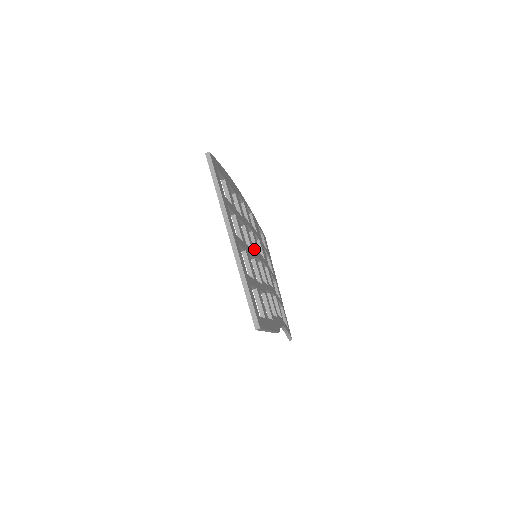
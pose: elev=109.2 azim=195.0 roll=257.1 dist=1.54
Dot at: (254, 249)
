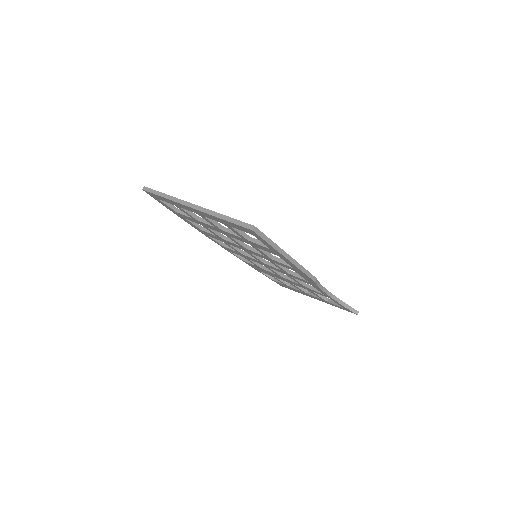
Dot at: occluded
